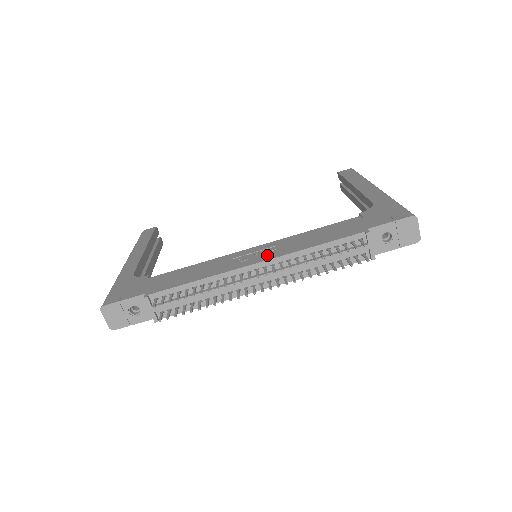
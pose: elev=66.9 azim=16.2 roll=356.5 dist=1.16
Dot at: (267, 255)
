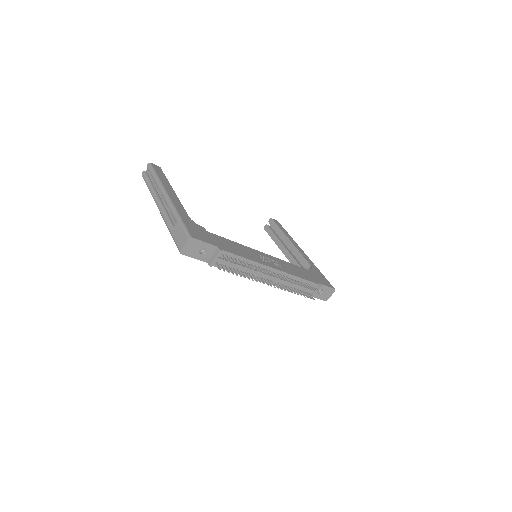
Dot at: (278, 266)
